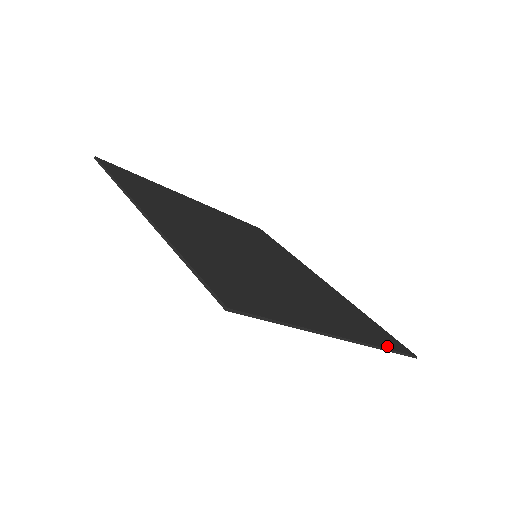
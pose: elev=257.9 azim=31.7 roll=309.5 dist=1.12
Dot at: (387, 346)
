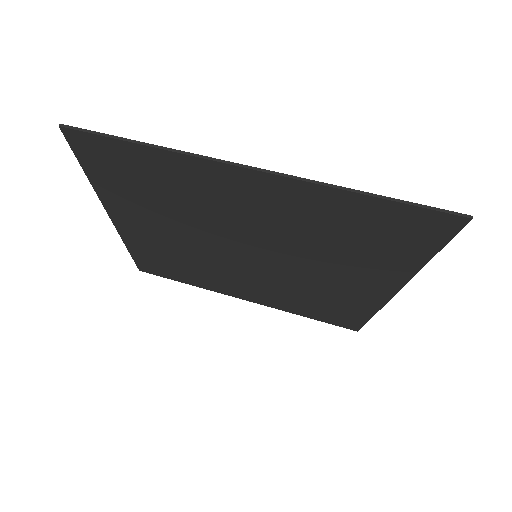
Dot at: (376, 199)
